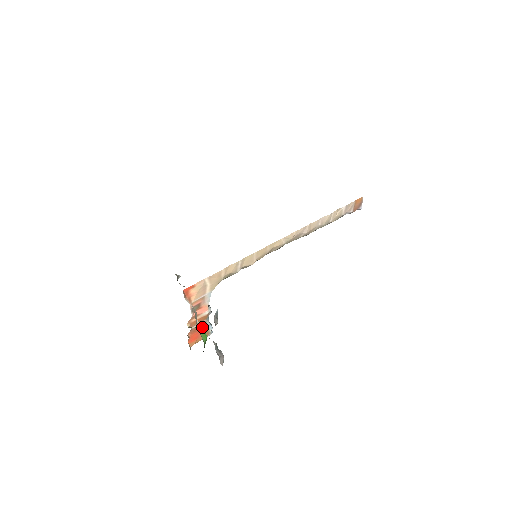
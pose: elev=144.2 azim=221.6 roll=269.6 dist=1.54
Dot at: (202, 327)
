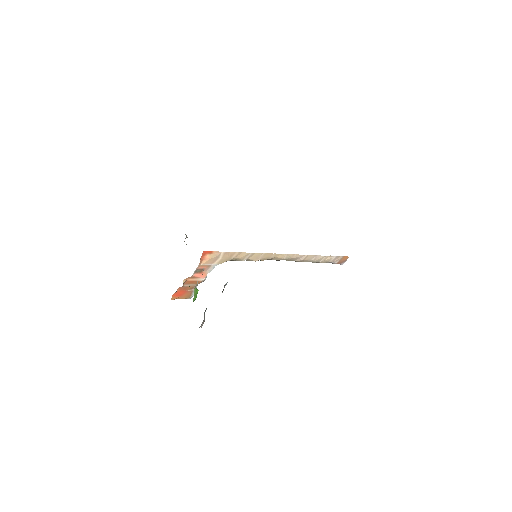
Dot at: (197, 289)
